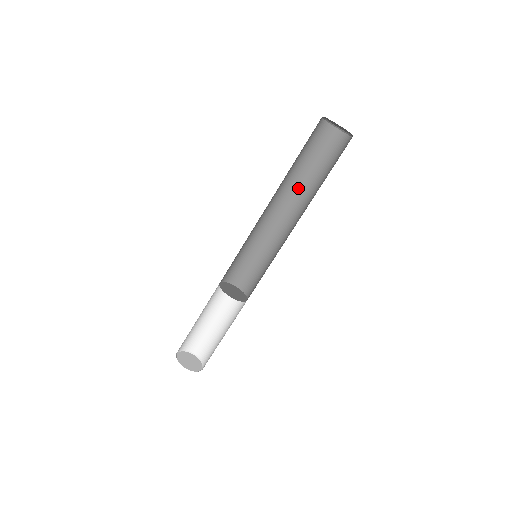
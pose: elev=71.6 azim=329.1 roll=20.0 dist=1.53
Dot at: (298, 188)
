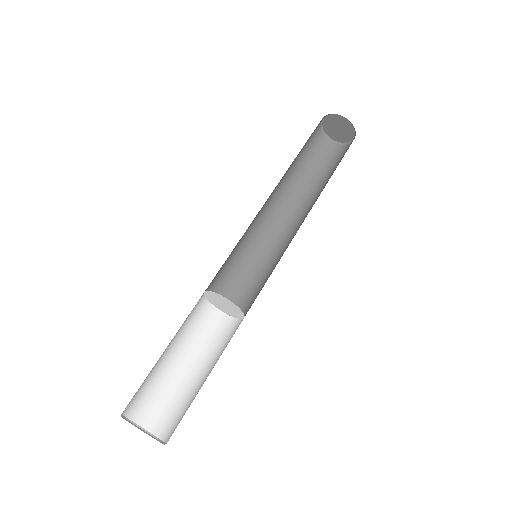
Dot at: (302, 196)
